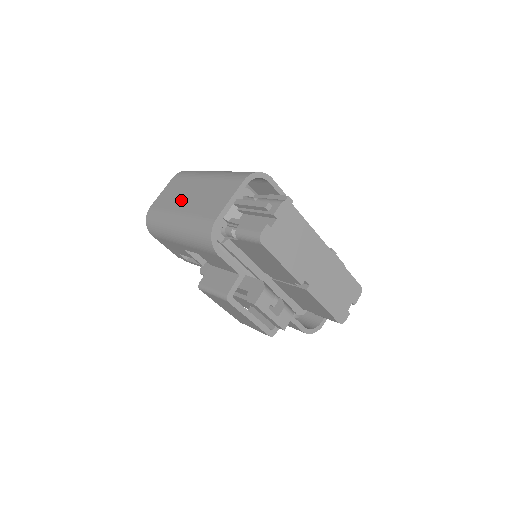
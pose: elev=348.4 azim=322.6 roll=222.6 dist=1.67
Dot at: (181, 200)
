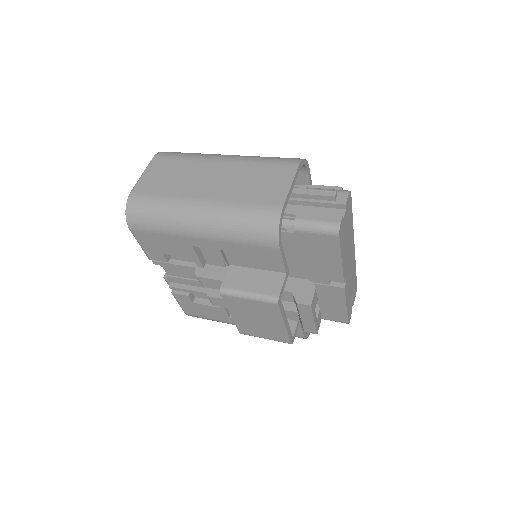
Dot at: (195, 184)
